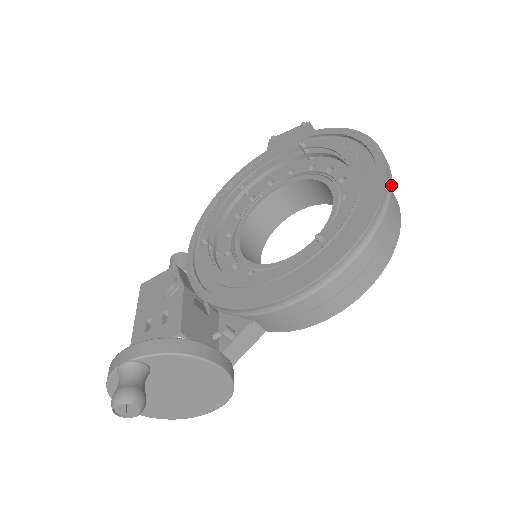
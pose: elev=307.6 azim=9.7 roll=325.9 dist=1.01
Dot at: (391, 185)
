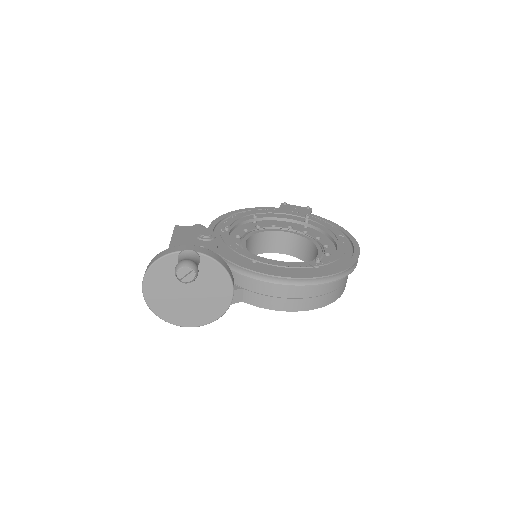
Dot at: occluded
